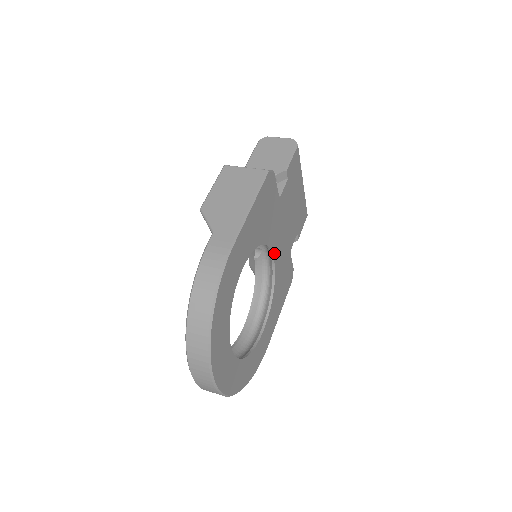
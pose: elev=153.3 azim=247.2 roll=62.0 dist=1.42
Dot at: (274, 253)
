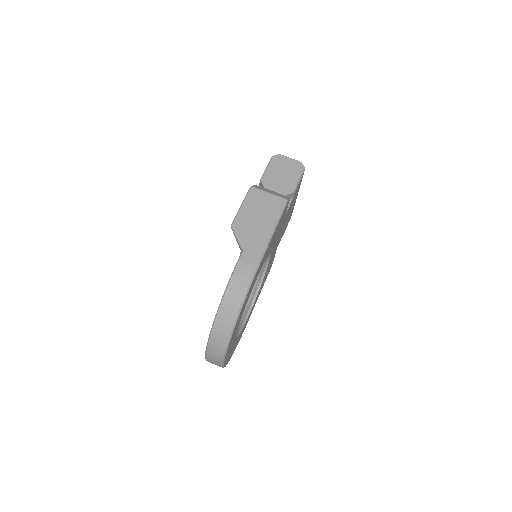
Dot at: occluded
